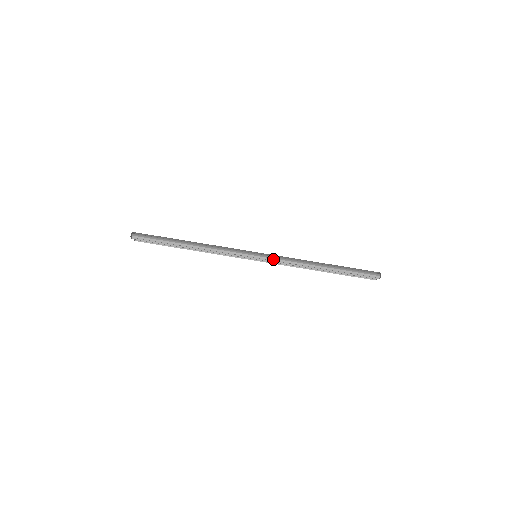
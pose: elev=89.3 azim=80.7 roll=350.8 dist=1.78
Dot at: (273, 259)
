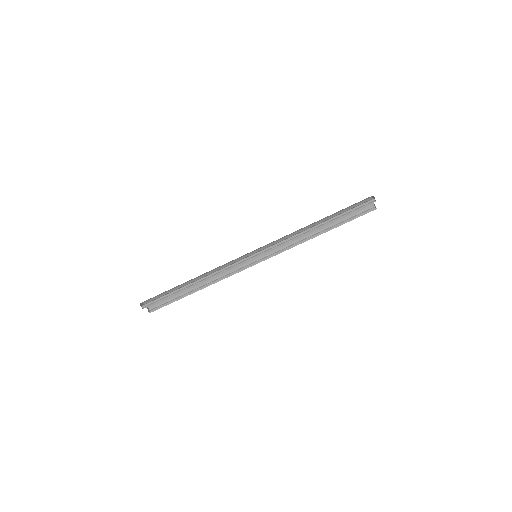
Dot at: (270, 247)
